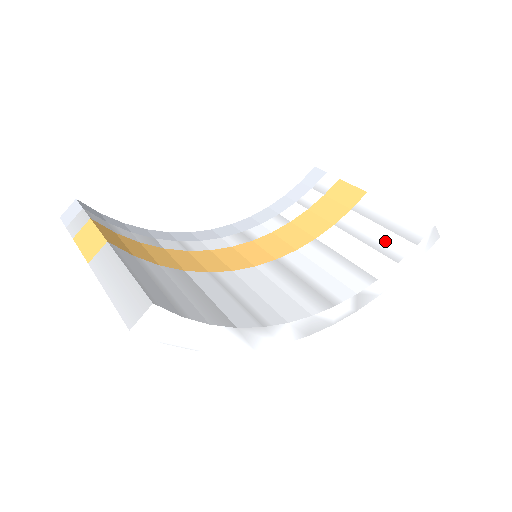
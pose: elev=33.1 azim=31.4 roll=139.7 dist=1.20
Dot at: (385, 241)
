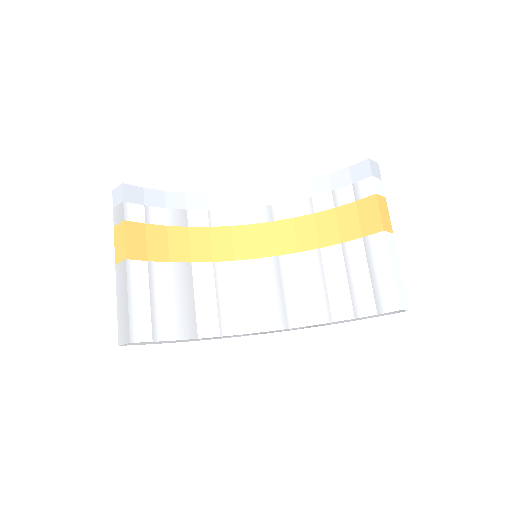
Dot at: (361, 292)
